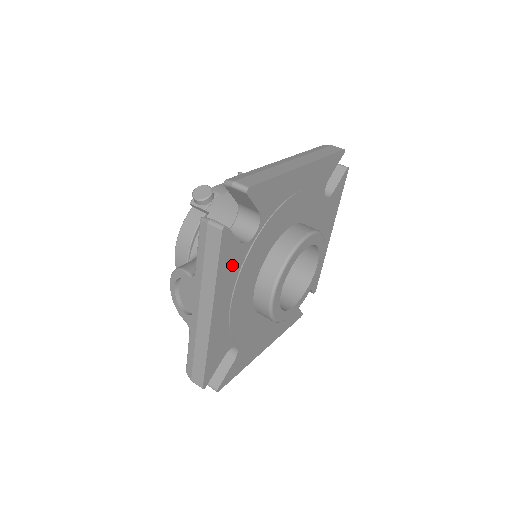
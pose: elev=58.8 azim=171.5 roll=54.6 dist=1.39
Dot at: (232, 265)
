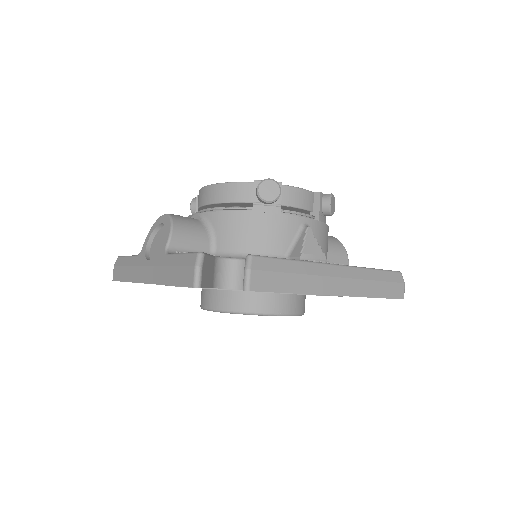
Dot at: occluded
